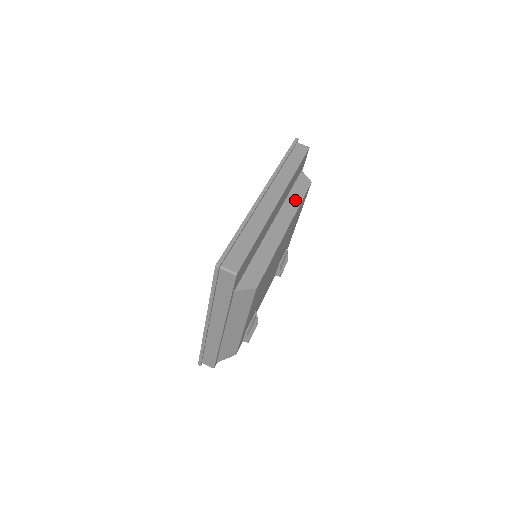
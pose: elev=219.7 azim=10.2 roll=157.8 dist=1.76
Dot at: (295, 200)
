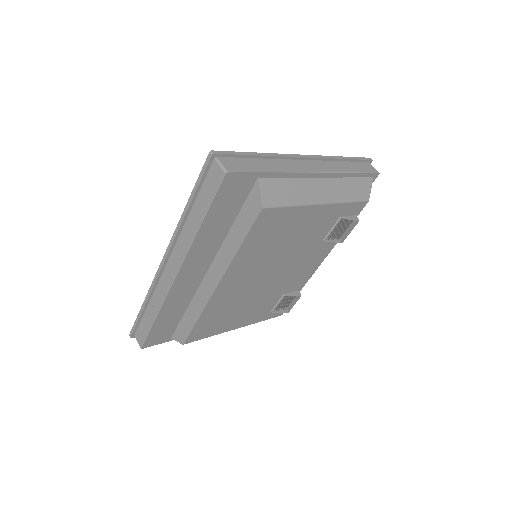
Dot at: (234, 241)
